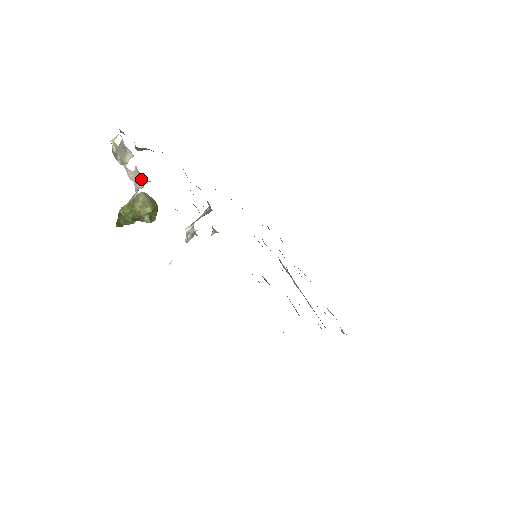
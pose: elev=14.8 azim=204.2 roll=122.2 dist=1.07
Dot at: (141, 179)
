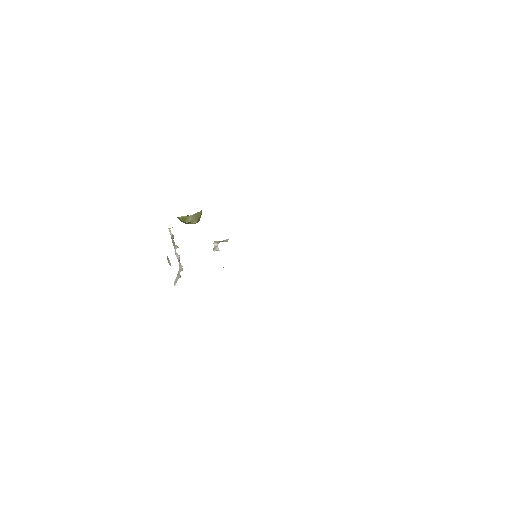
Dot at: (182, 266)
